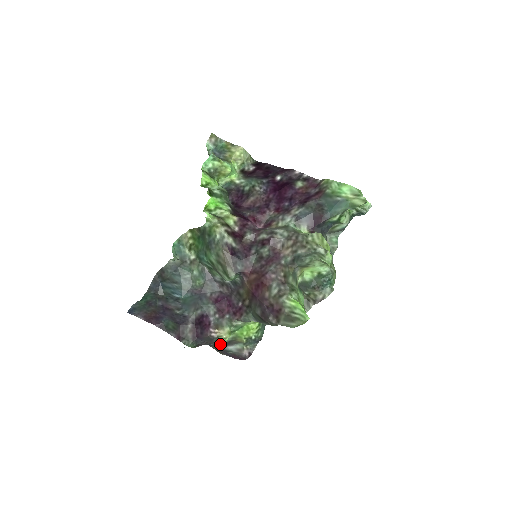
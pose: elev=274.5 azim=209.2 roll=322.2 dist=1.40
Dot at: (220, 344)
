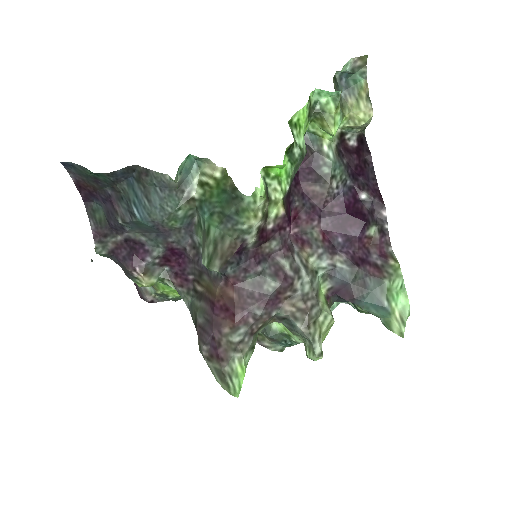
Dot at: occluded
